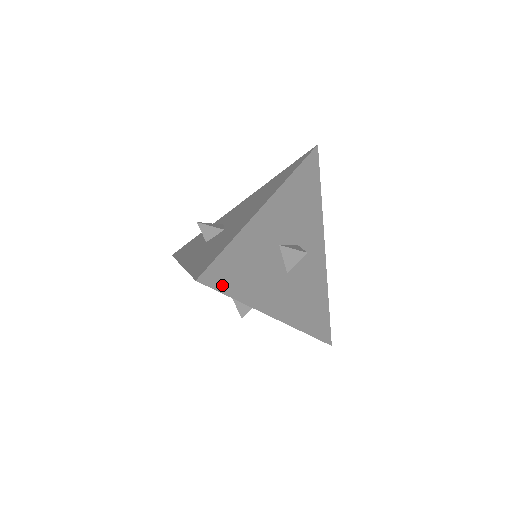
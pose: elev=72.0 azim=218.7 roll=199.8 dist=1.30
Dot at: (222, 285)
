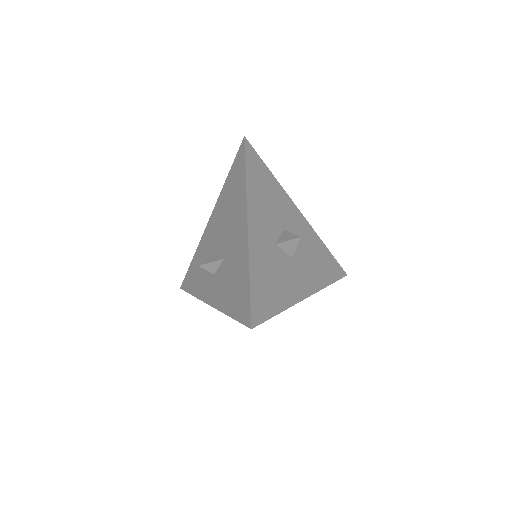
Dot at: (266, 313)
